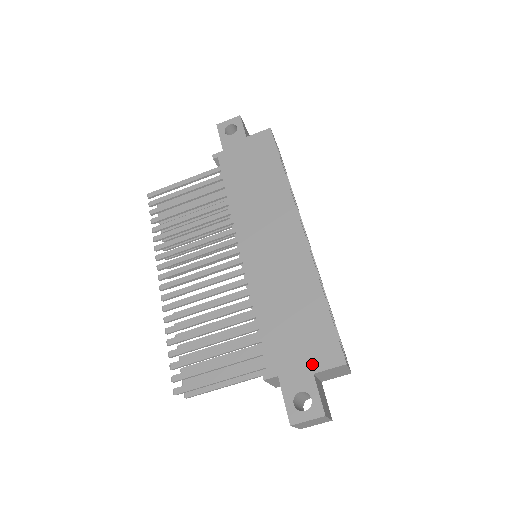
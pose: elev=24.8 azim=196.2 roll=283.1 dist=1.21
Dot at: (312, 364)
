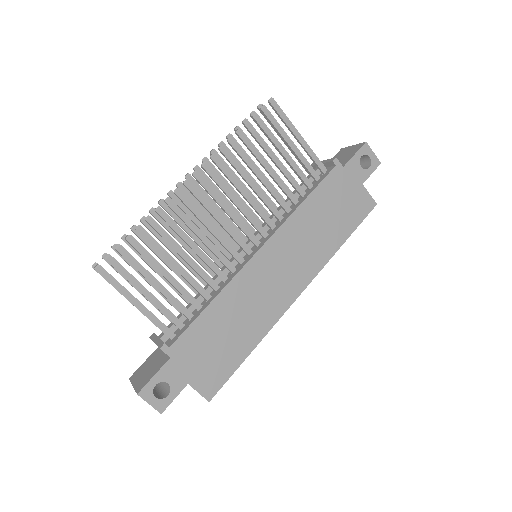
Dot at: (195, 378)
